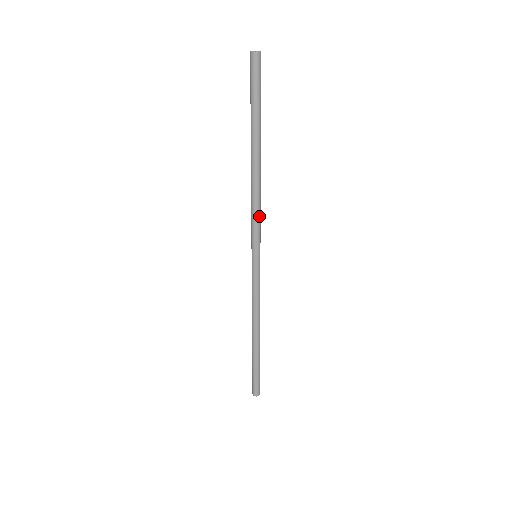
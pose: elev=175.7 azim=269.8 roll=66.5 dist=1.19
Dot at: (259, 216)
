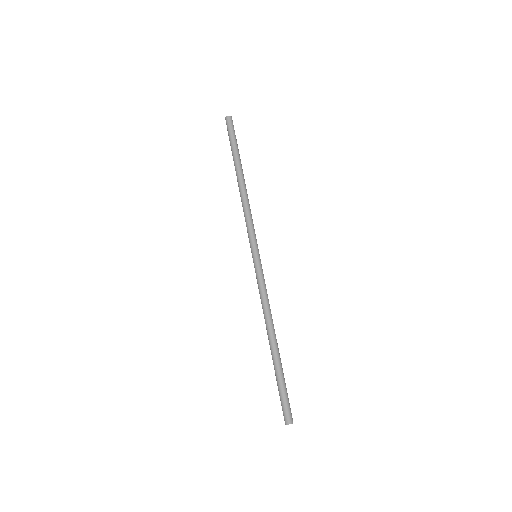
Dot at: (249, 220)
